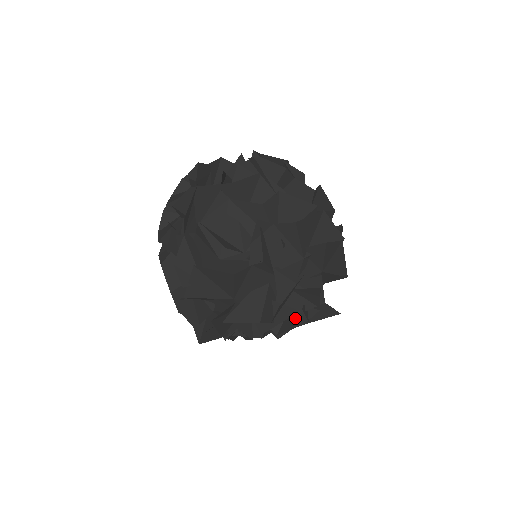
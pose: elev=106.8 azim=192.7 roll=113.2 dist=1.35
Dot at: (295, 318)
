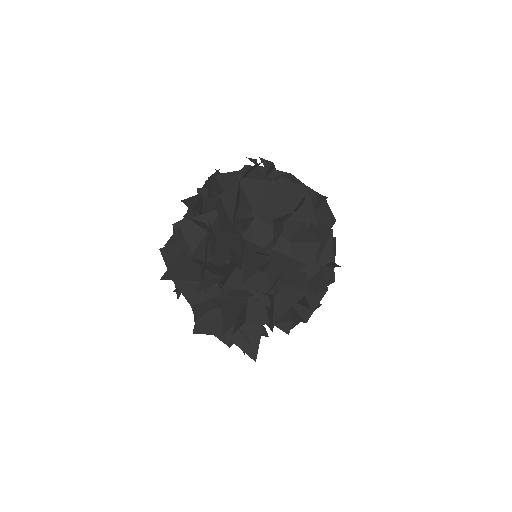
Dot at: (238, 265)
